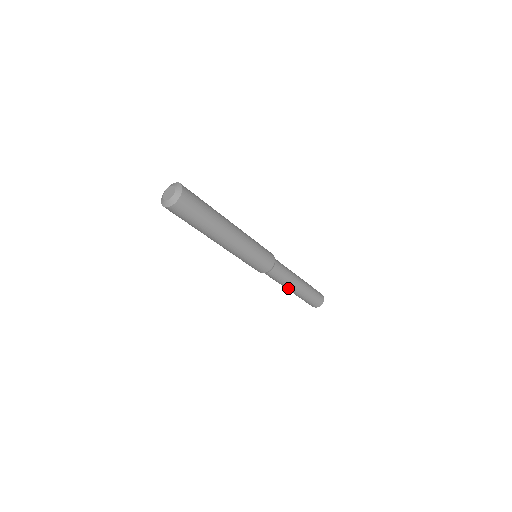
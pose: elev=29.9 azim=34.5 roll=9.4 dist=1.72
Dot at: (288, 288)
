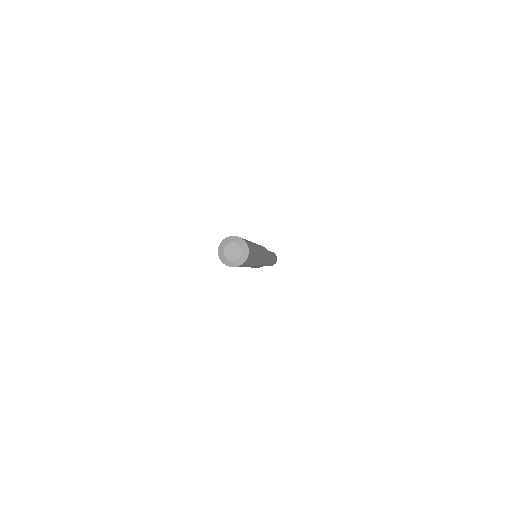
Dot at: occluded
